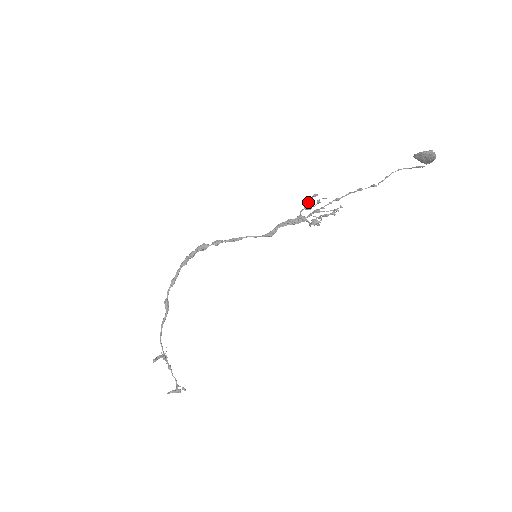
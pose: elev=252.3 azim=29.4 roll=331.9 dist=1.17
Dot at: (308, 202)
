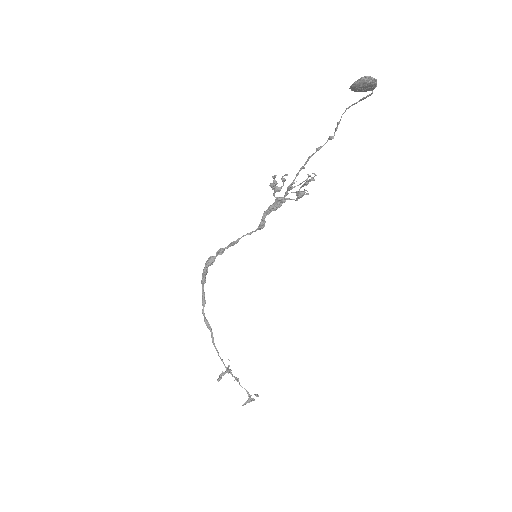
Dot at: (271, 187)
